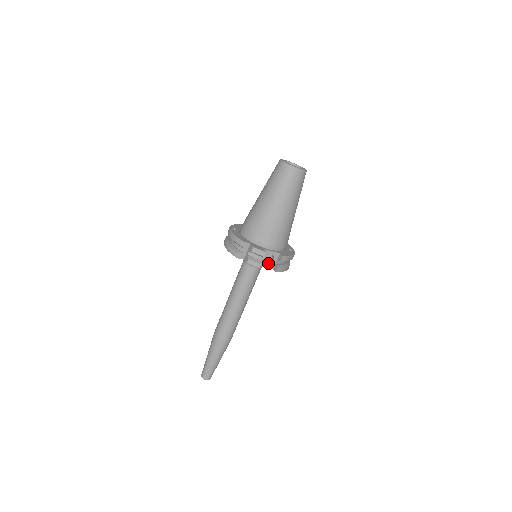
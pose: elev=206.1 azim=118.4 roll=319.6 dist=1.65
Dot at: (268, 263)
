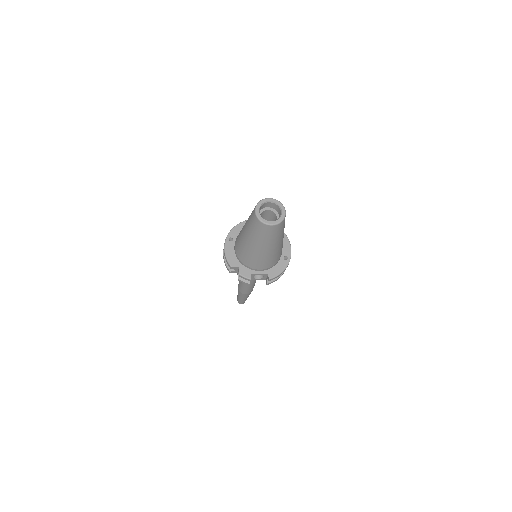
Dot at: (260, 276)
